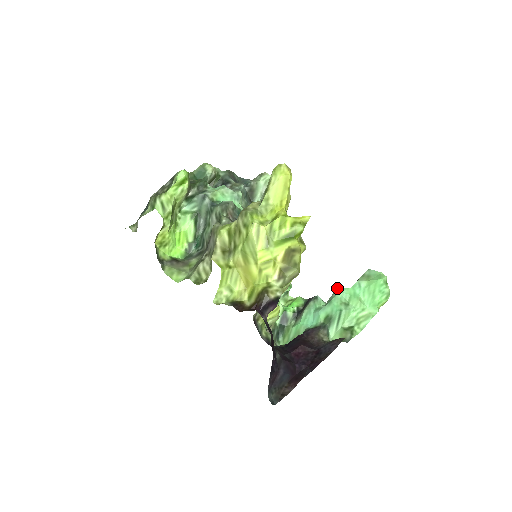
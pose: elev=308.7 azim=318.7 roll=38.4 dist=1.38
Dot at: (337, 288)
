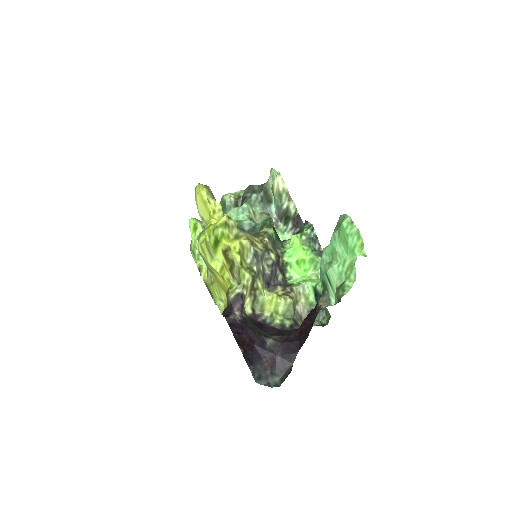
Dot at: occluded
